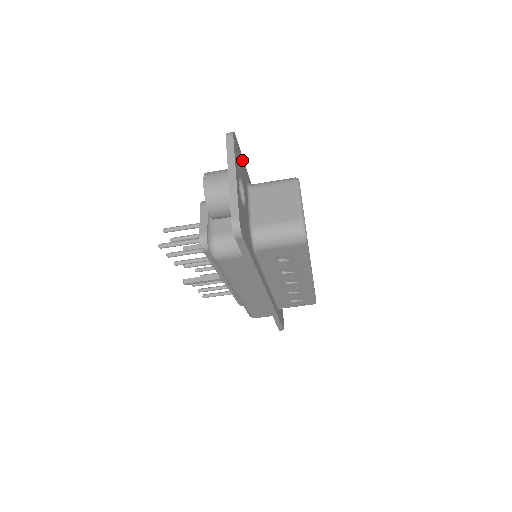
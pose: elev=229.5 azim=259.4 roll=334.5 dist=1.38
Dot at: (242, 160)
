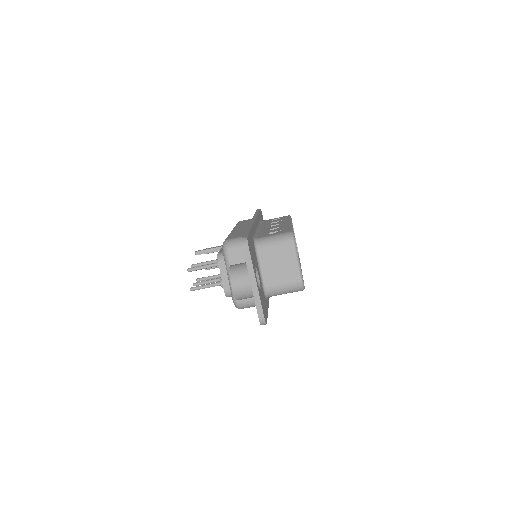
Dot at: (250, 237)
